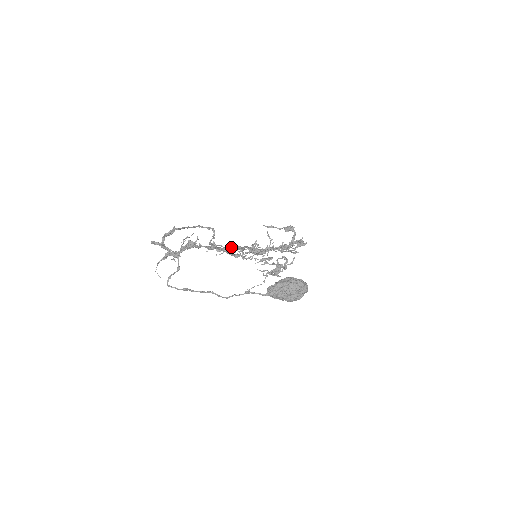
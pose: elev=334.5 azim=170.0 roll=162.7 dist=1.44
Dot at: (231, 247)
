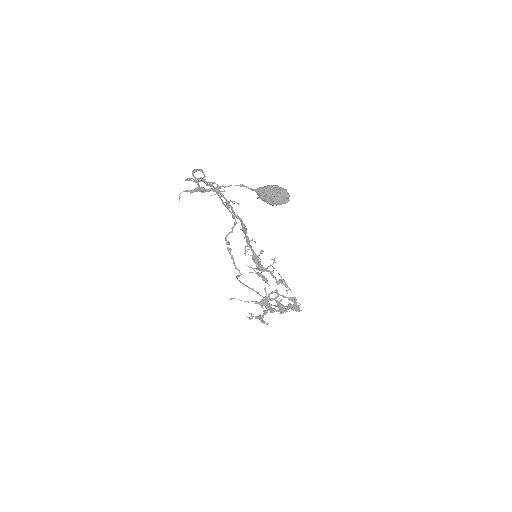
Dot at: occluded
